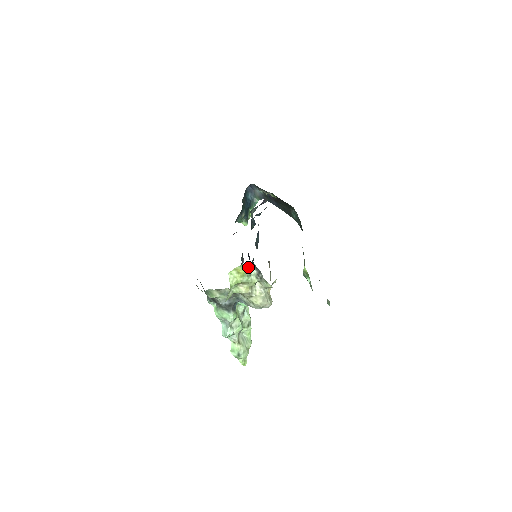
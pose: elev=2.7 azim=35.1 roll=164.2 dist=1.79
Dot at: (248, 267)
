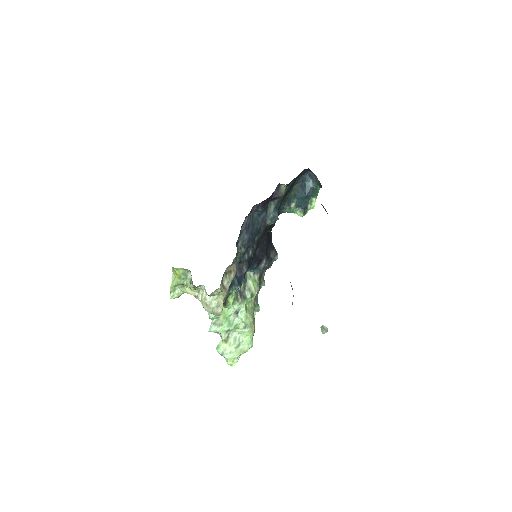
Dot at: (184, 270)
